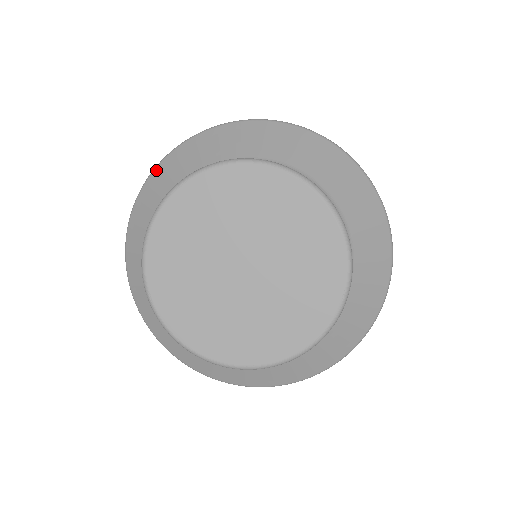
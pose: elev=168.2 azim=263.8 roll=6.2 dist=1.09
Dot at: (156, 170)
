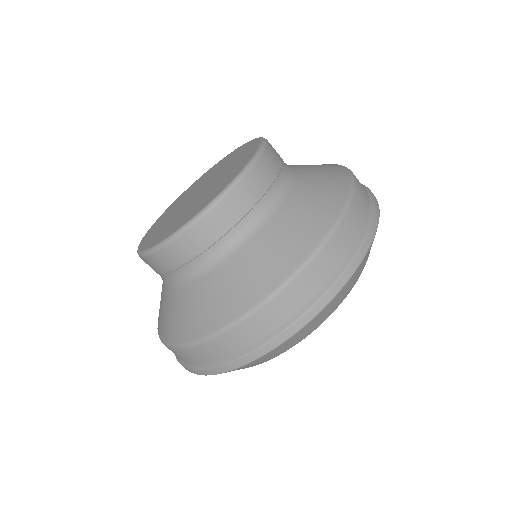
Dot at: occluded
